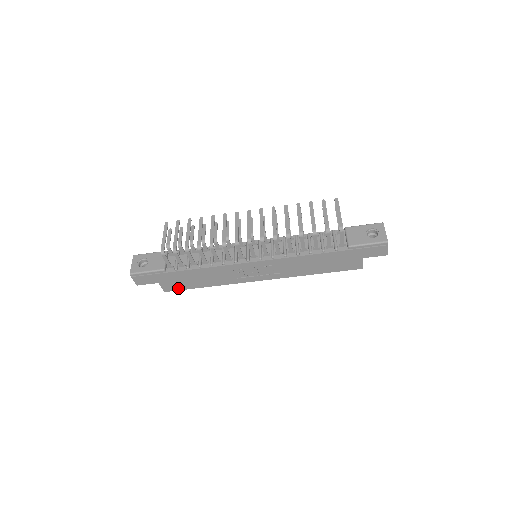
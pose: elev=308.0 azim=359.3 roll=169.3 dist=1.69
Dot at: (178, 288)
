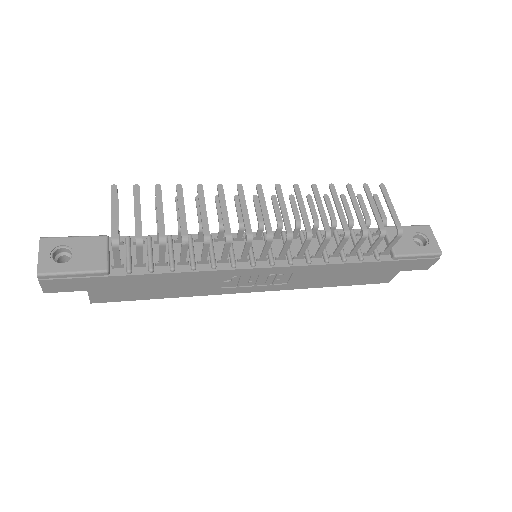
Dot at: (118, 298)
